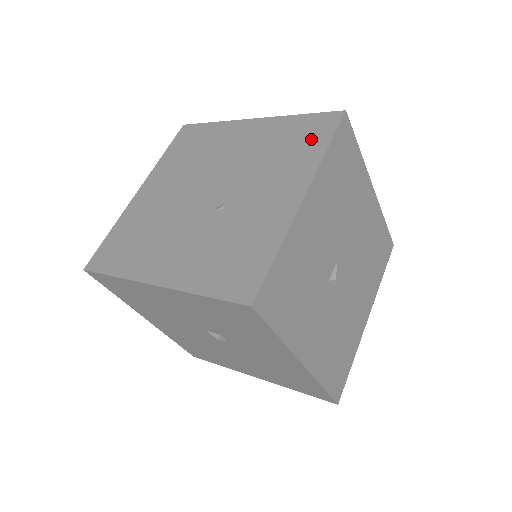
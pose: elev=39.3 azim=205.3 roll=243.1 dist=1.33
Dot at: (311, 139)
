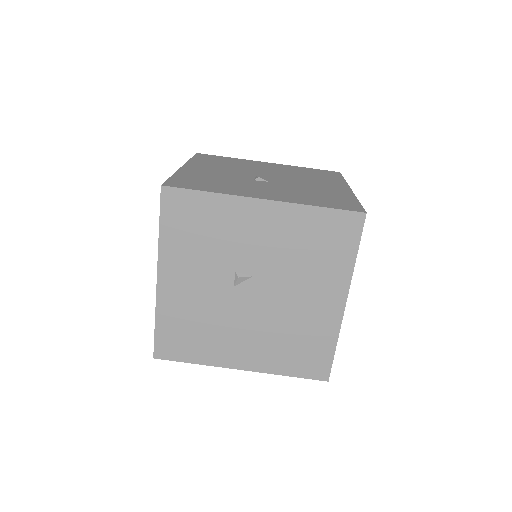
Dot at: occluded
